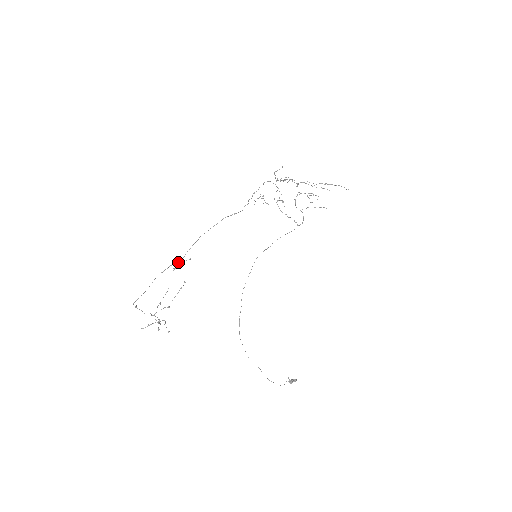
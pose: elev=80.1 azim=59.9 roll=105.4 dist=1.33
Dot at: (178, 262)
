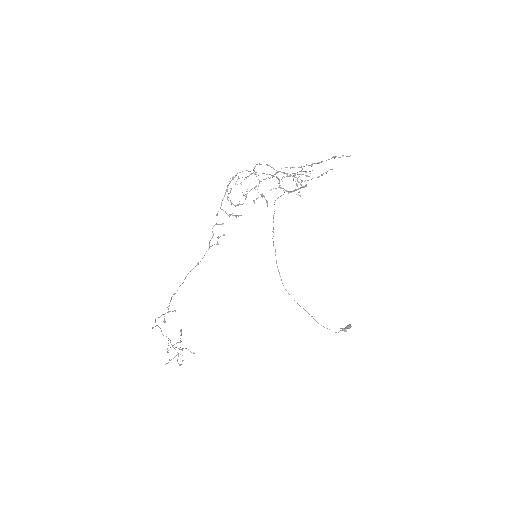
Dot at: occluded
